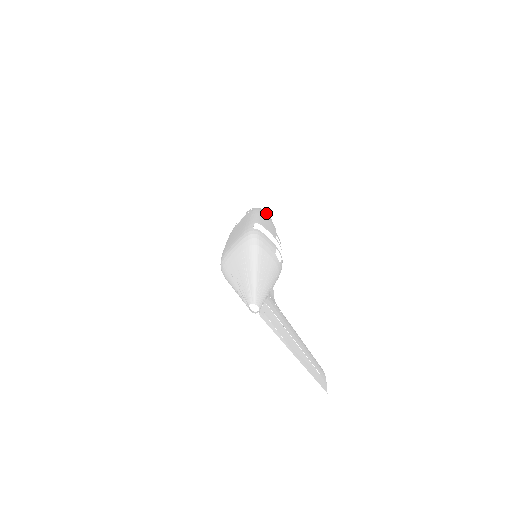
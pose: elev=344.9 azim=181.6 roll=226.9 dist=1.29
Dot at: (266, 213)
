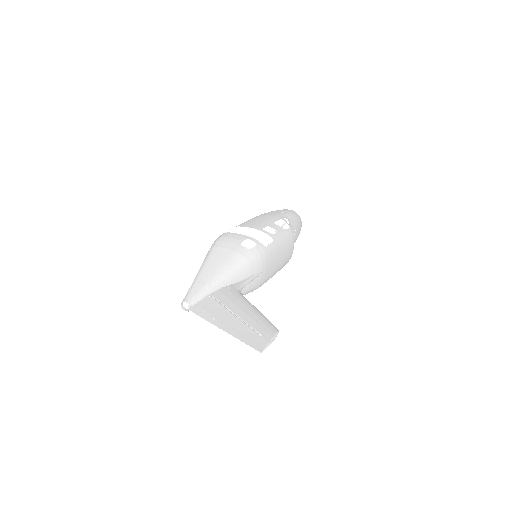
Dot at: (279, 211)
